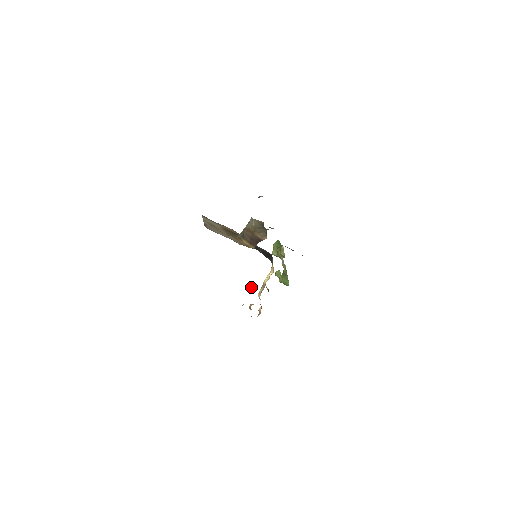
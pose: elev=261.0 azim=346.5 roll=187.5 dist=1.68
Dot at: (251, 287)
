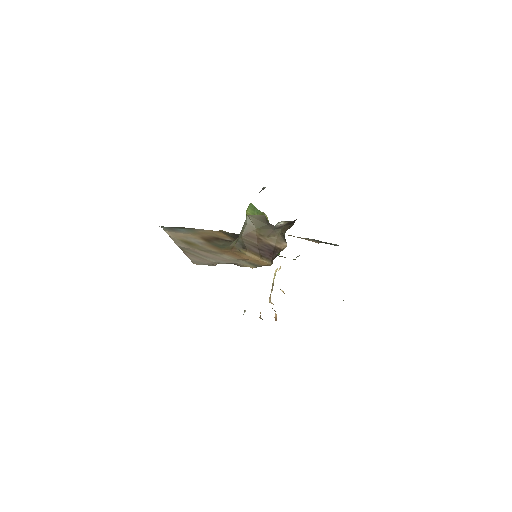
Dot at: occluded
